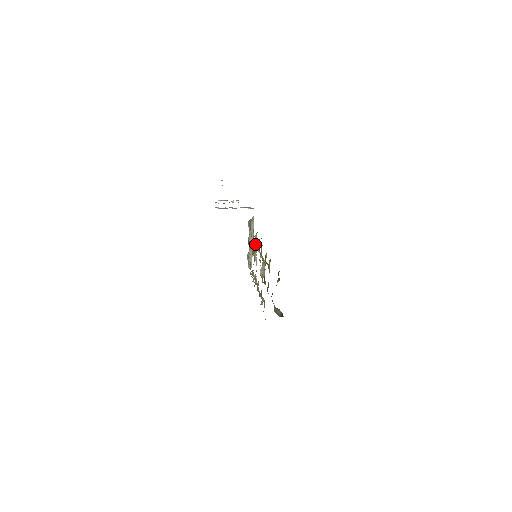
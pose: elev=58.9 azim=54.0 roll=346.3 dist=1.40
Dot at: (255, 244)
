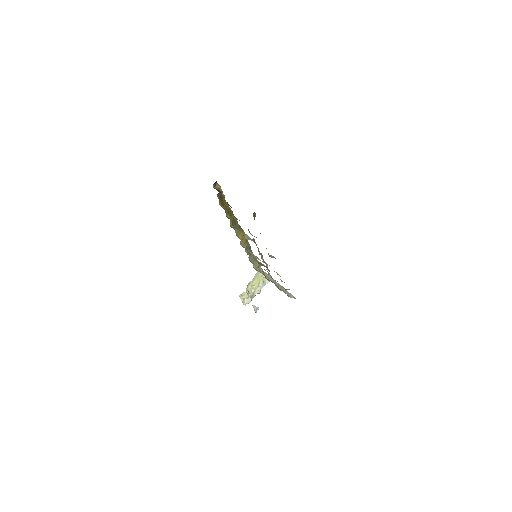
Dot at: occluded
